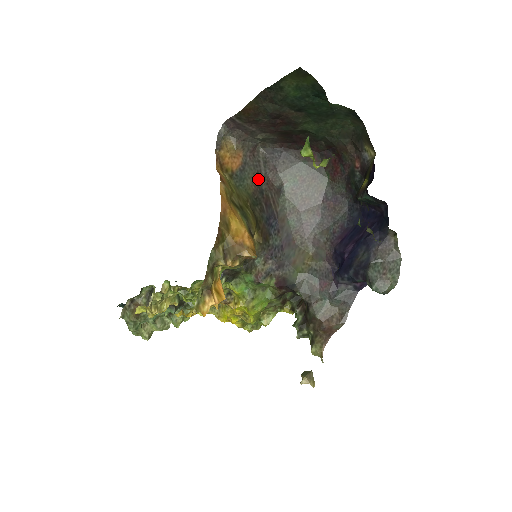
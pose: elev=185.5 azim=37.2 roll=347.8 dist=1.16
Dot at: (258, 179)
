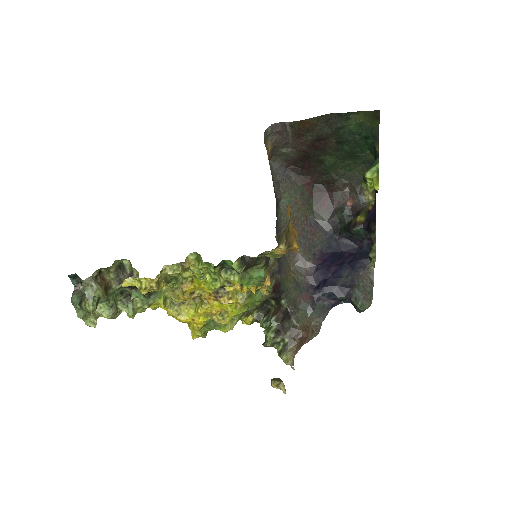
Dot at: (273, 186)
